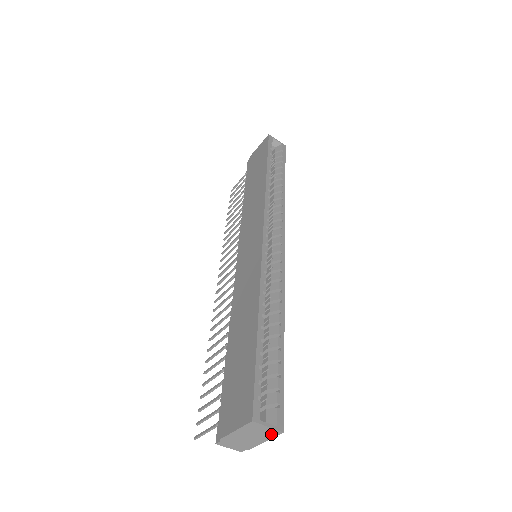
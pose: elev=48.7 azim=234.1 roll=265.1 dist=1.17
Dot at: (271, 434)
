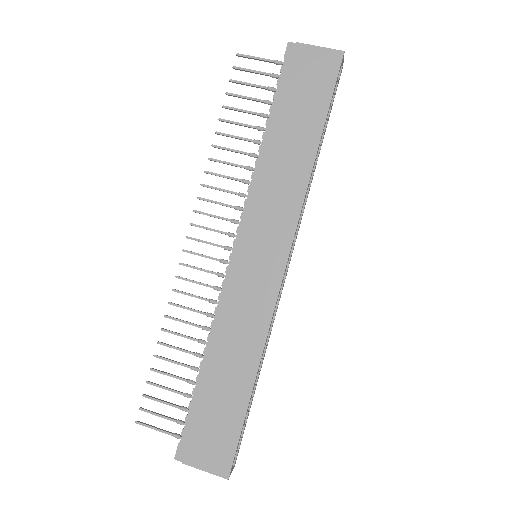
Dot at: occluded
